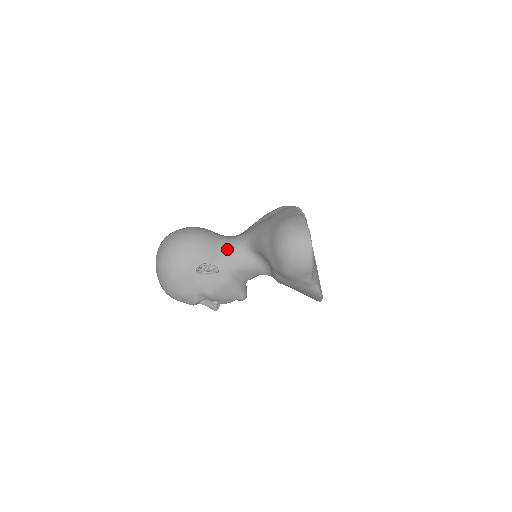
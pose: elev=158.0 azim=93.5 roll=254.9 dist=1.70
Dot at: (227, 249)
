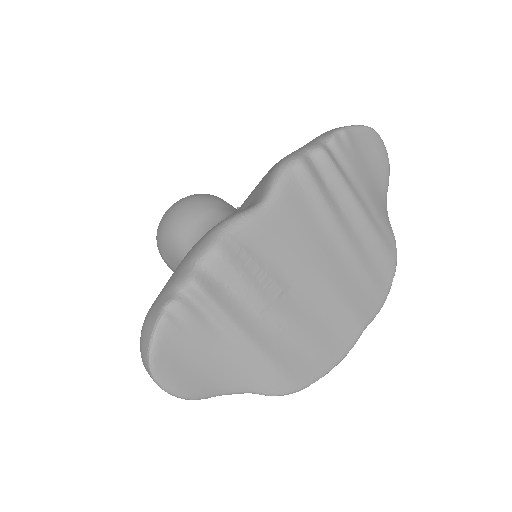
Dot at: occluded
